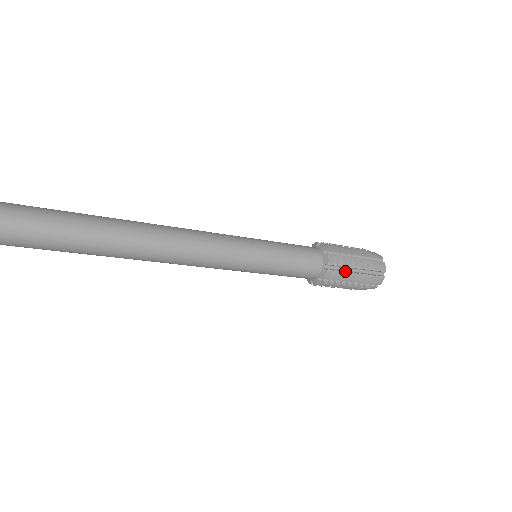
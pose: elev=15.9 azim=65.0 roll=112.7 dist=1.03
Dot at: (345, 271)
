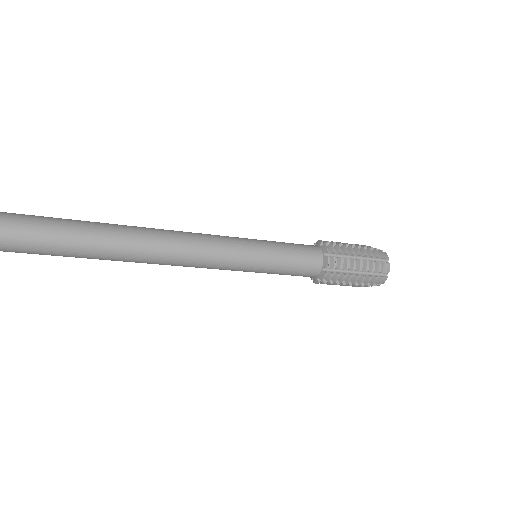
Dot at: (347, 258)
